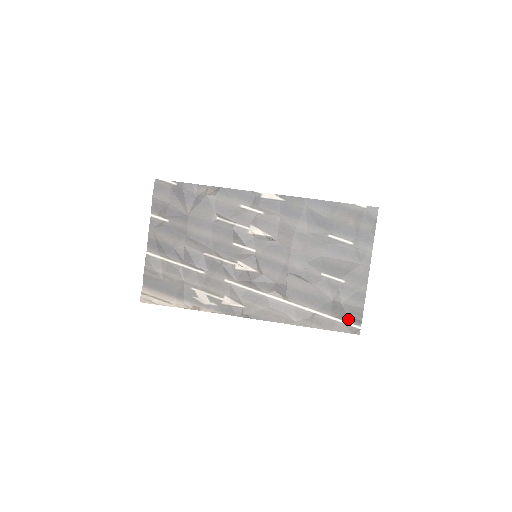
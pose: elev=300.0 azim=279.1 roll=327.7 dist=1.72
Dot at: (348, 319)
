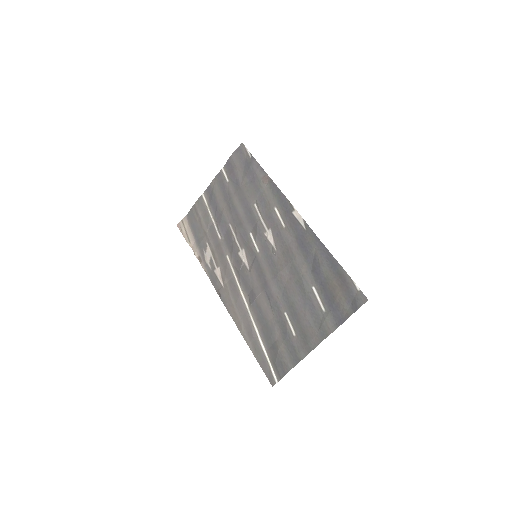
Dot at: (274, 366)
